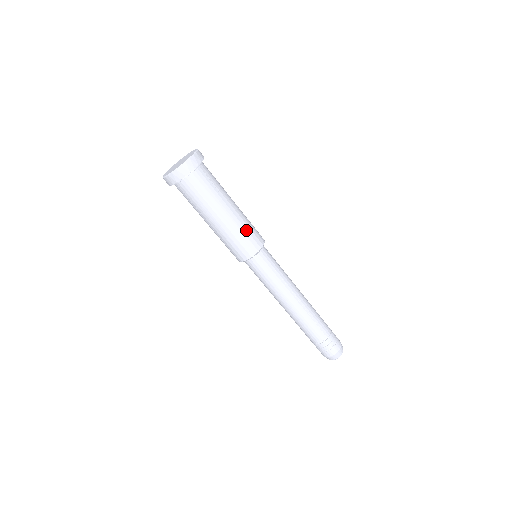
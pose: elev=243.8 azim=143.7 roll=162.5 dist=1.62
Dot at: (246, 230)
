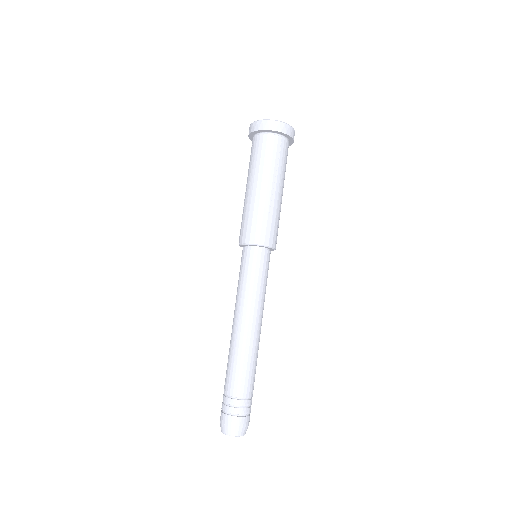
Dot at: (267, 218)
